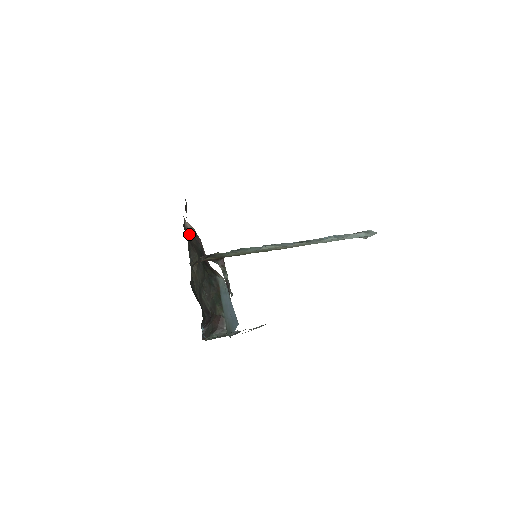
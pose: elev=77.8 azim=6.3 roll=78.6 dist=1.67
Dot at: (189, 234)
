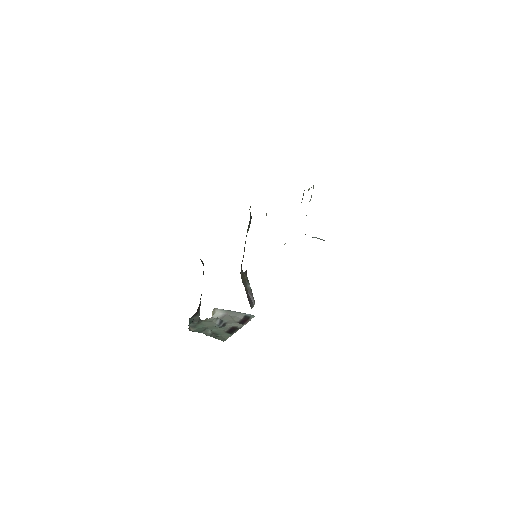
Dot at: occluded
